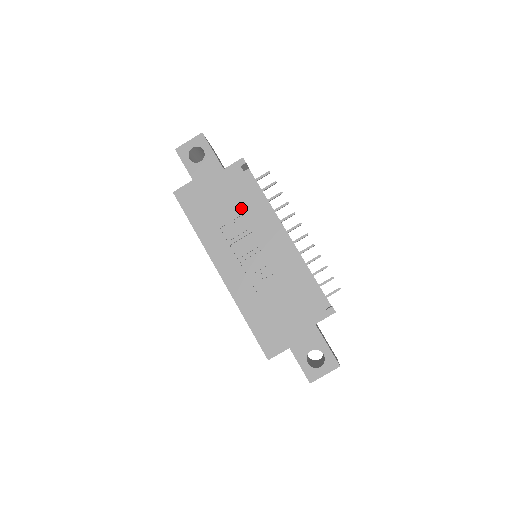
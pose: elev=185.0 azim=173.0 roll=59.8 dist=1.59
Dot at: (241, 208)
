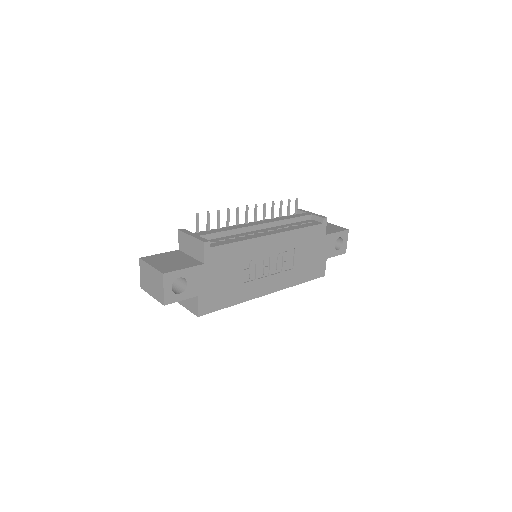
Dot at: (239, 260)
